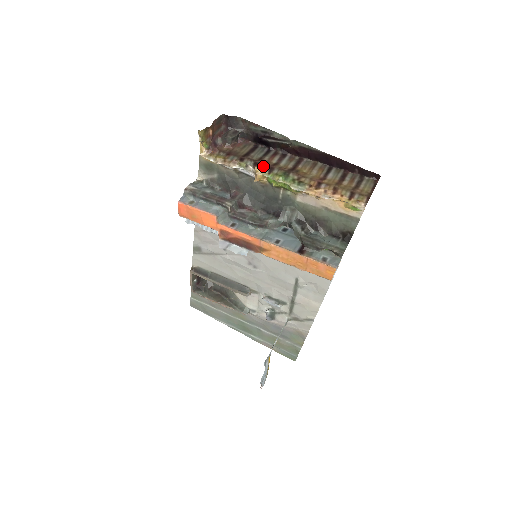
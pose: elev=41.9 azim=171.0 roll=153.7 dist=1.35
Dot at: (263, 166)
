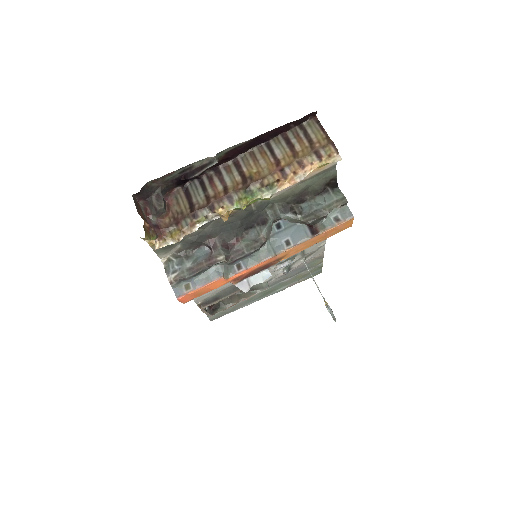
Dot at: (220, 203)
